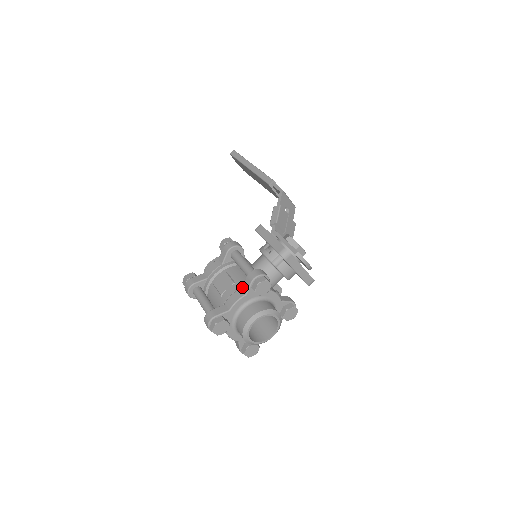
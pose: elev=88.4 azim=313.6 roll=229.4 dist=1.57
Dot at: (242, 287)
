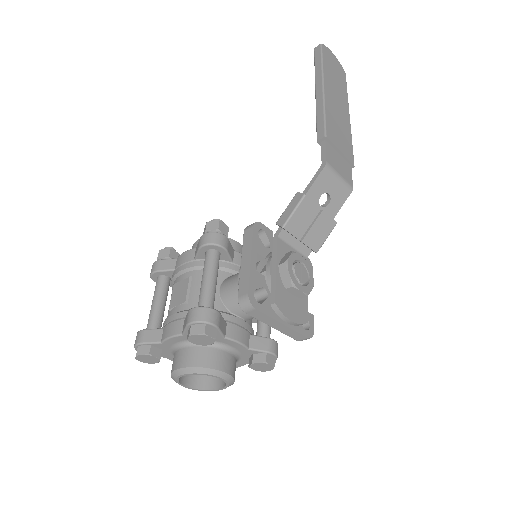
Dot at: (184, 319)
